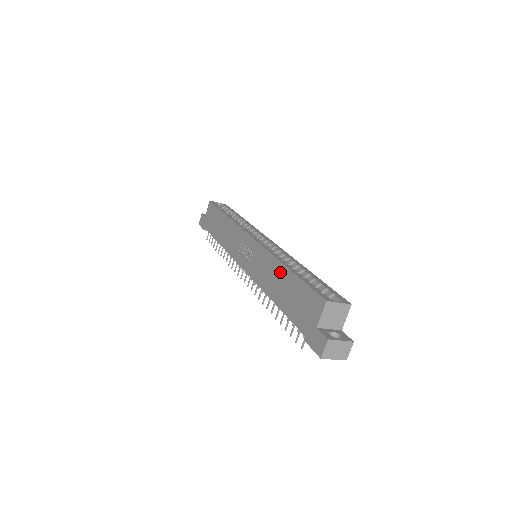
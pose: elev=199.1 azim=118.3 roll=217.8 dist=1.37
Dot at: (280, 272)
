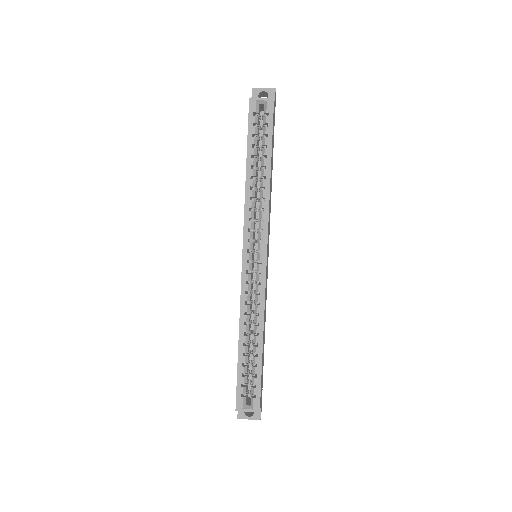
Dot at: occluded
